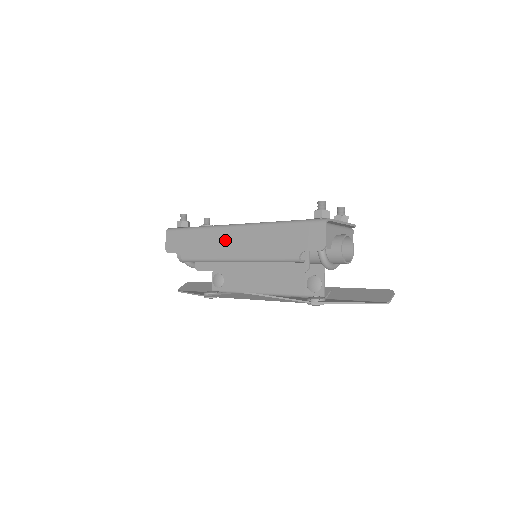
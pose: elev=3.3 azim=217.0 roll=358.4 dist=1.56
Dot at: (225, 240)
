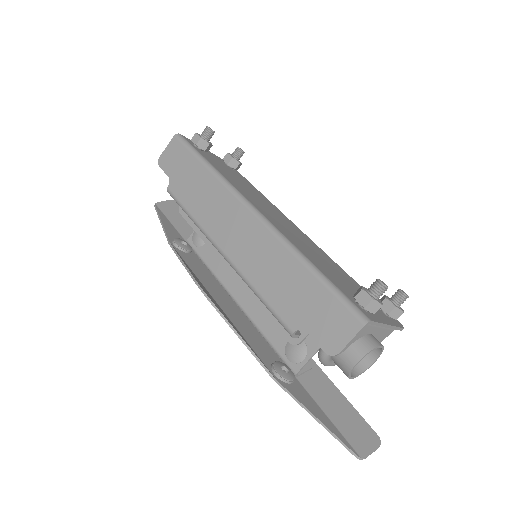
Dot at: (228, 216)
